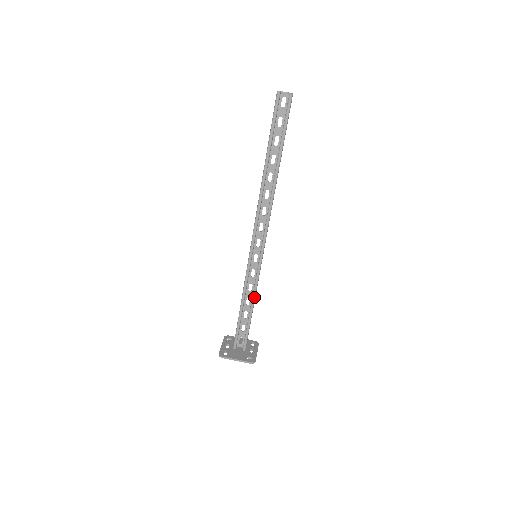
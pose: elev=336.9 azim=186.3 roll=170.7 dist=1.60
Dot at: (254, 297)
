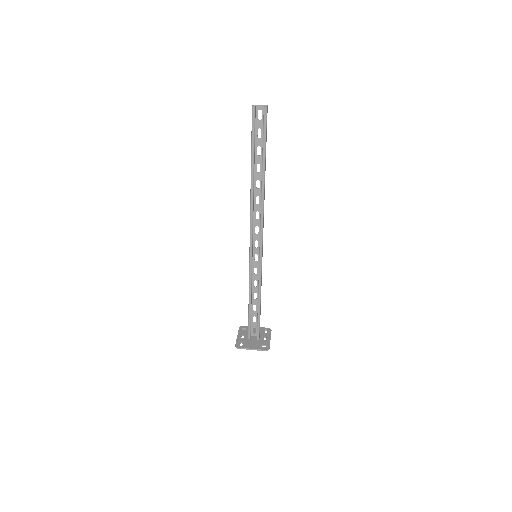
Dot at: (260, 292)
